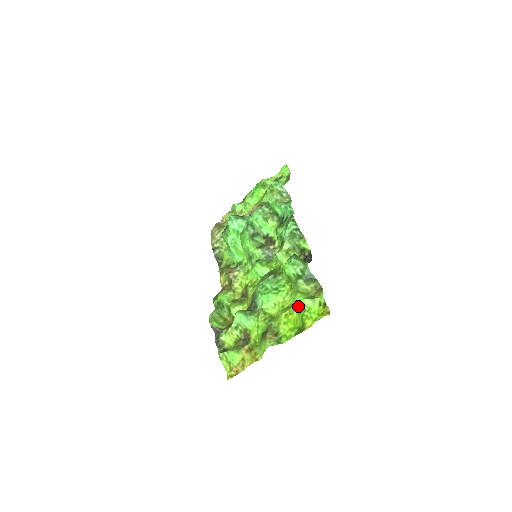
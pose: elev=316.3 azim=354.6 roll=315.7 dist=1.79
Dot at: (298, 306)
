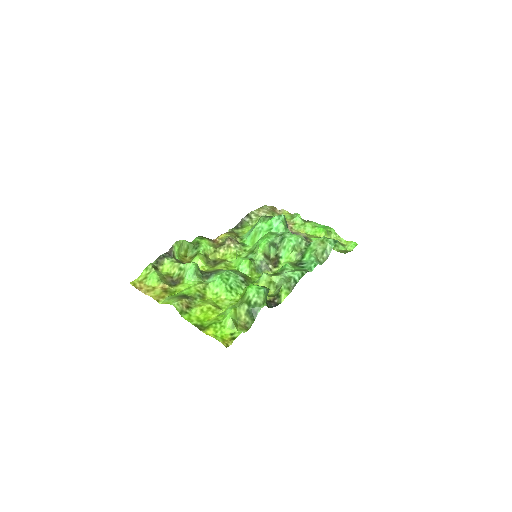
Dot at: (223, 315)
